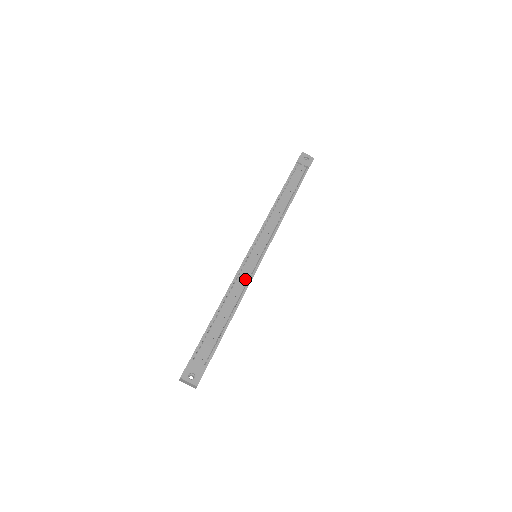
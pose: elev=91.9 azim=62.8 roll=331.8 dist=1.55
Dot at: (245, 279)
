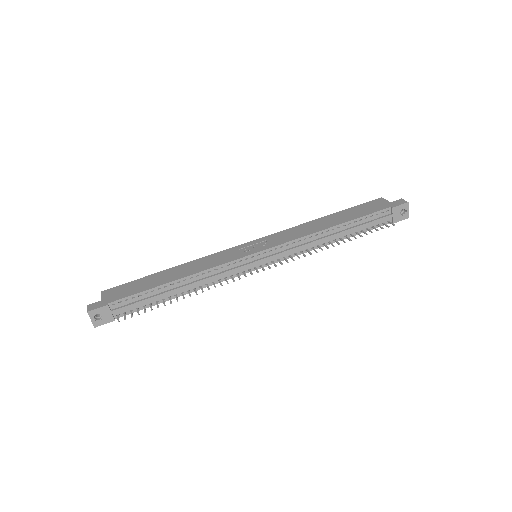
Dot at: (222, 275)
